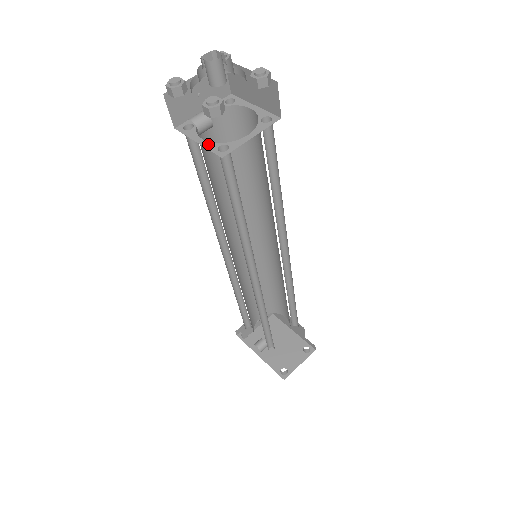
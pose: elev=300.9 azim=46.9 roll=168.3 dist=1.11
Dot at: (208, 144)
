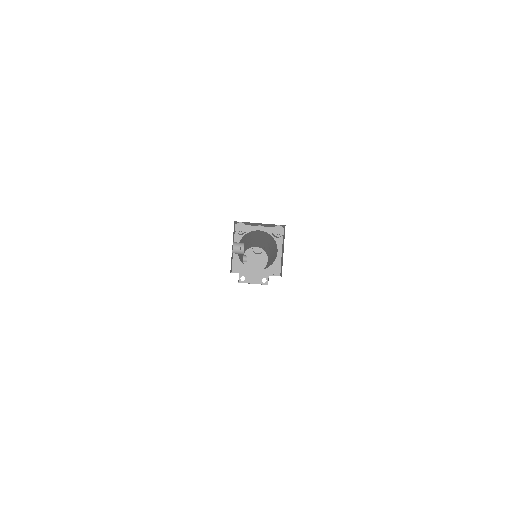
Dot at: (236, 256)
